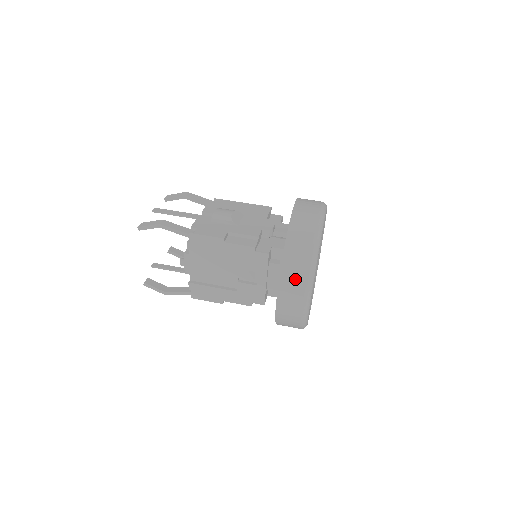
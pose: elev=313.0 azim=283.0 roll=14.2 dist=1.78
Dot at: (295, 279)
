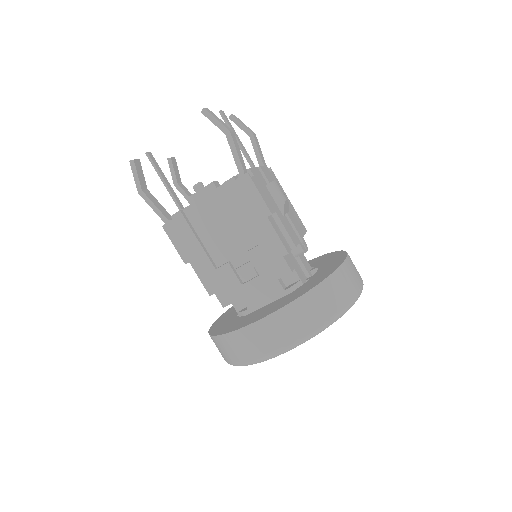
Dot at: (299, 321)
